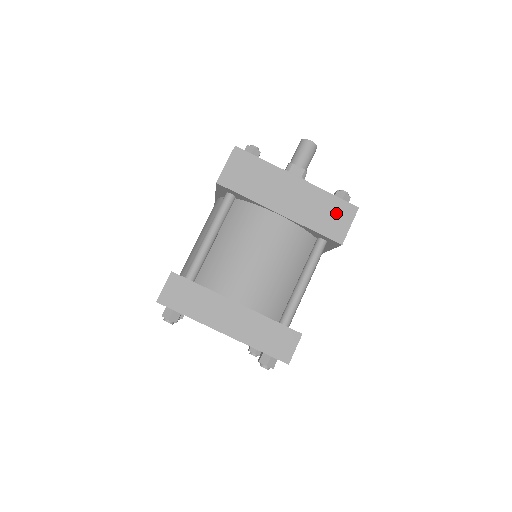
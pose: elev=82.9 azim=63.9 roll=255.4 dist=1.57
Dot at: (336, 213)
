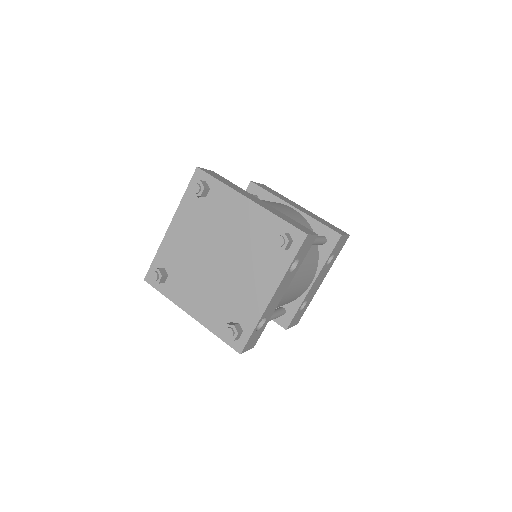
Dot at: (334, 227)
